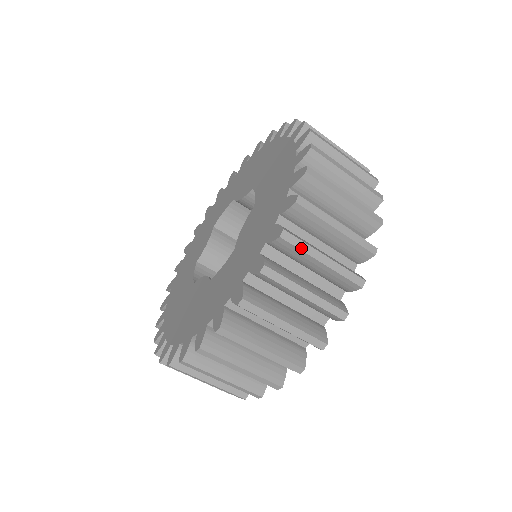
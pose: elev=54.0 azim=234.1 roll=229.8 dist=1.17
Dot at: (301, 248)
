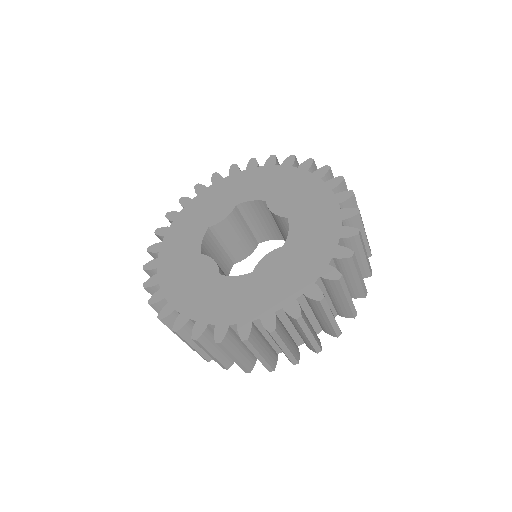
Dot at: (303, 328)
